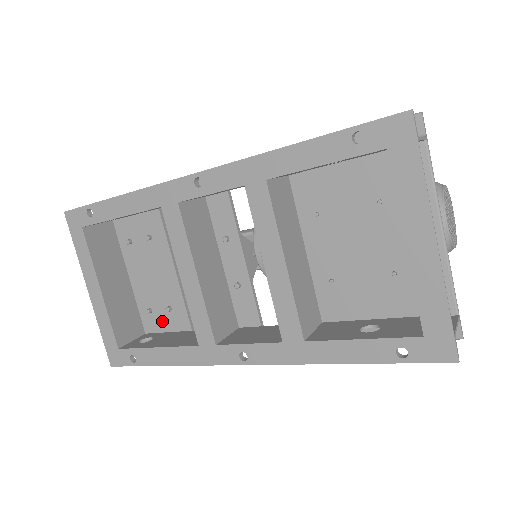
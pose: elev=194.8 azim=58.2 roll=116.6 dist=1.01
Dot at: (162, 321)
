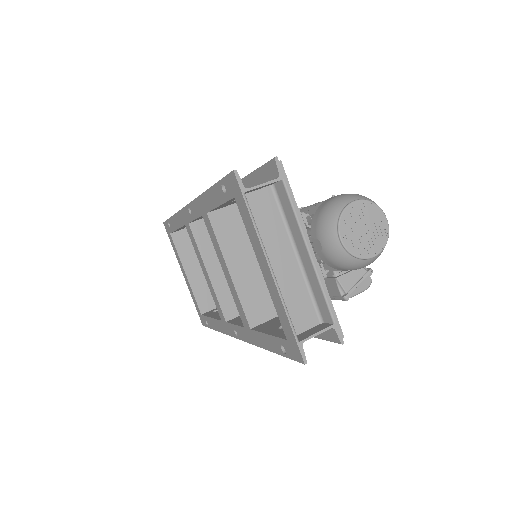
Dot at: occluded
